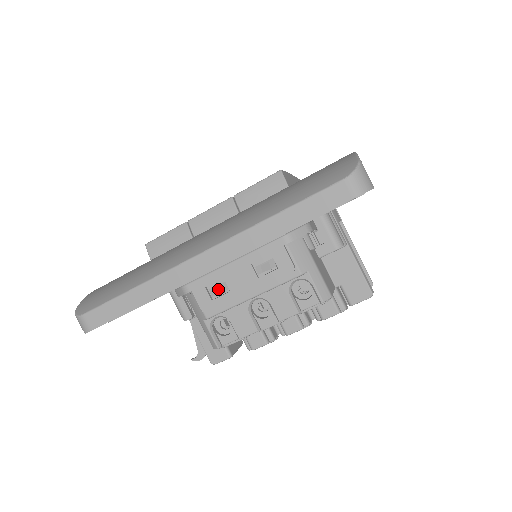
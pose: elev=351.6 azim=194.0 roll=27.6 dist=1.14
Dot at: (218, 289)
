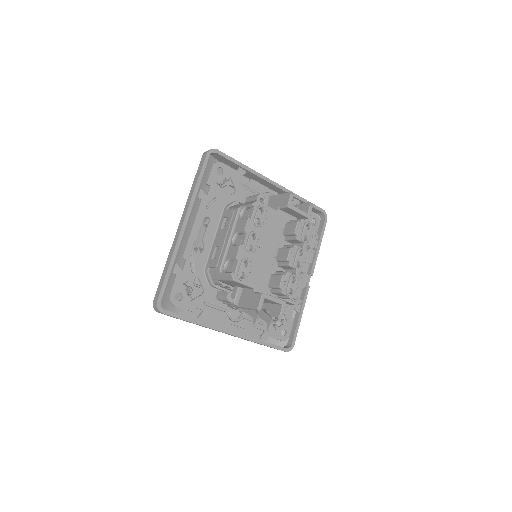
Dot at: (217, 253)
